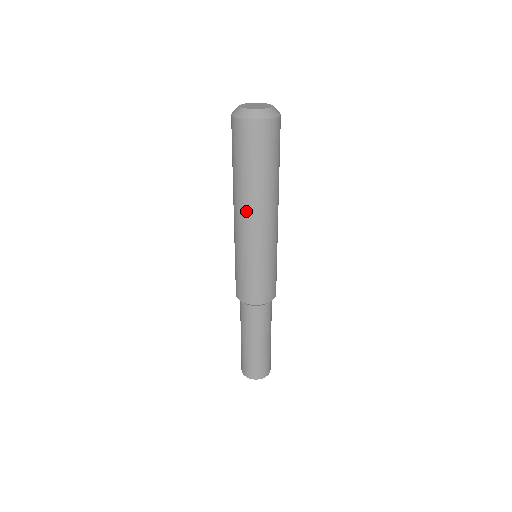
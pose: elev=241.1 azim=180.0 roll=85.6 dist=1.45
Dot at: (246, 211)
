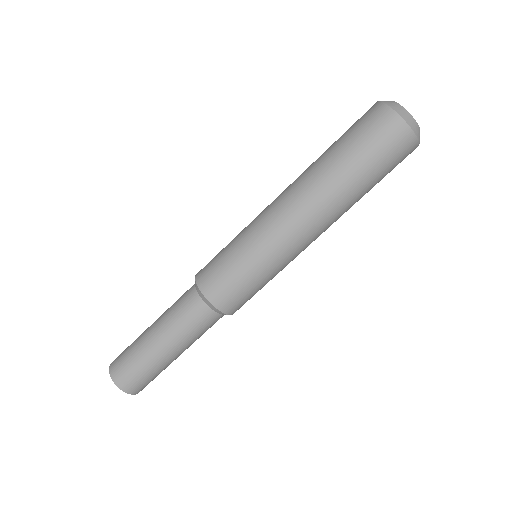
Dot at: (300, 193)
